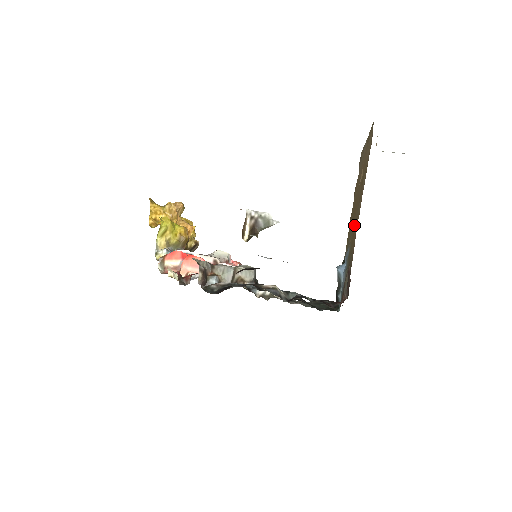
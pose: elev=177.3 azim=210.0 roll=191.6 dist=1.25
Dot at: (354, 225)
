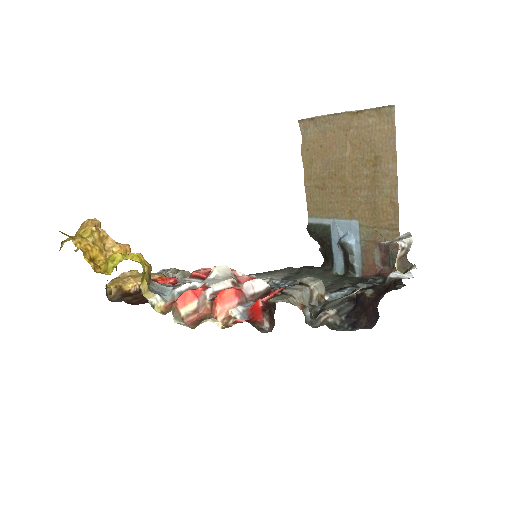
Dot at: (364, 201)
